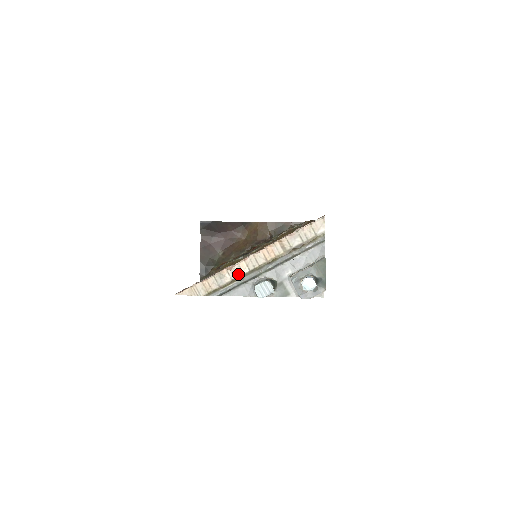
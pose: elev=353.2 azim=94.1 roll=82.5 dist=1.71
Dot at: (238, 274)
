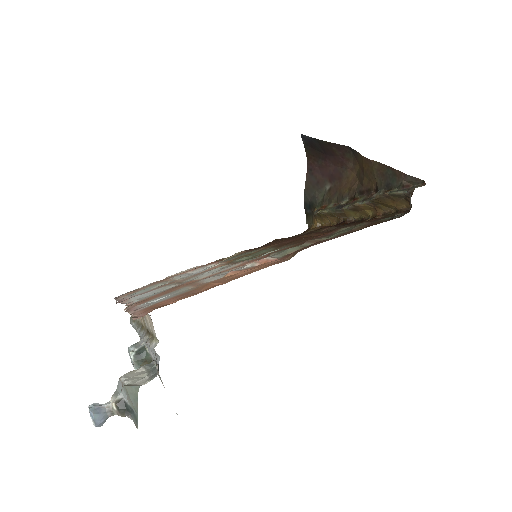
Dot at: occluded
